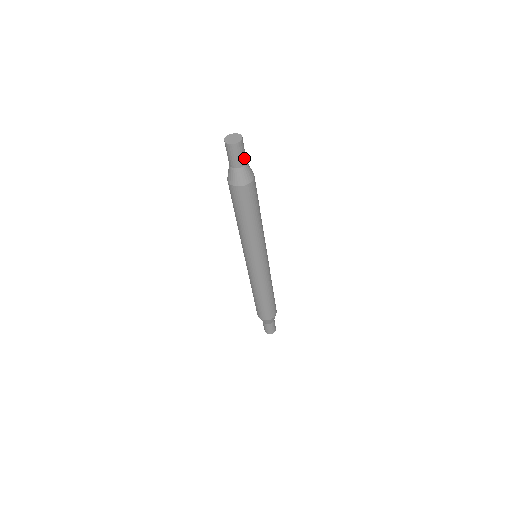
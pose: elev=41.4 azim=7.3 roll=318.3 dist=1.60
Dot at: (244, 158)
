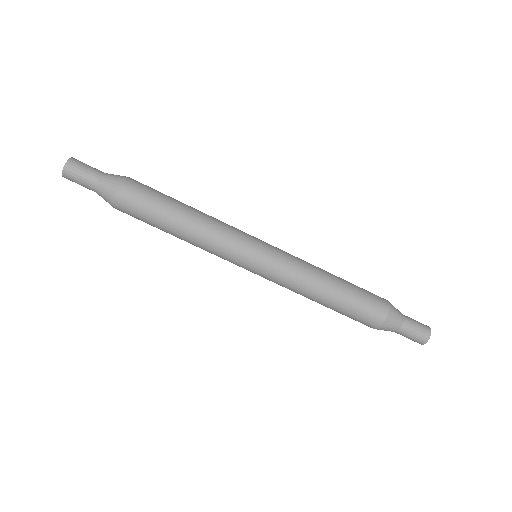
Dot at: (96, 169)
